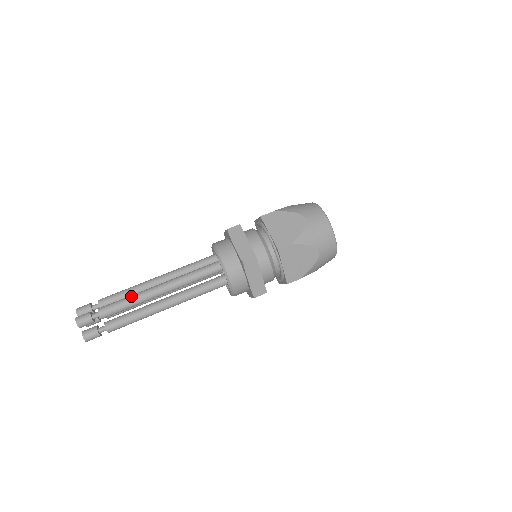
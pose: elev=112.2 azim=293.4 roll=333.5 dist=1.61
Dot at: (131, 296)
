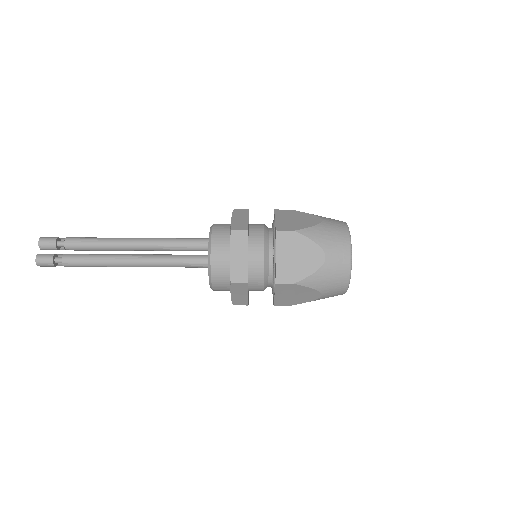
Dot at: occluded
